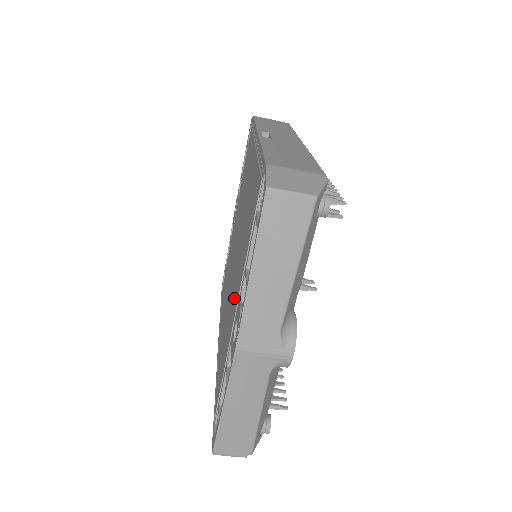
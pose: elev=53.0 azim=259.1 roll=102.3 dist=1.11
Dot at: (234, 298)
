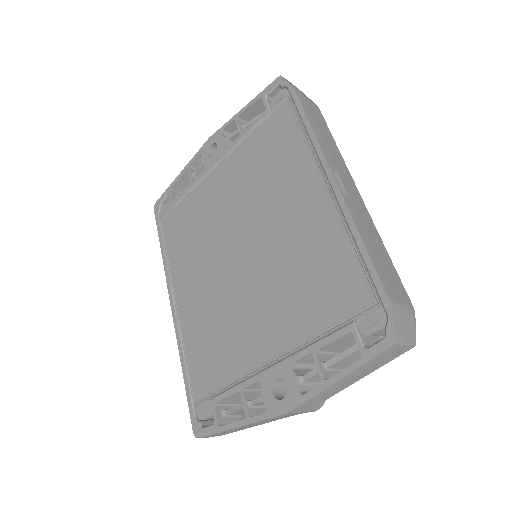
Dot at: (259, 330)
